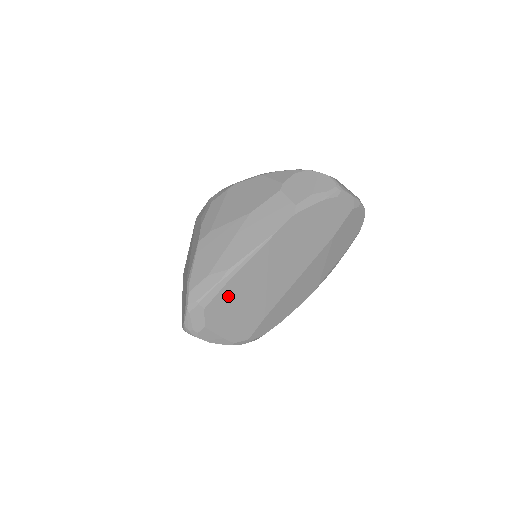
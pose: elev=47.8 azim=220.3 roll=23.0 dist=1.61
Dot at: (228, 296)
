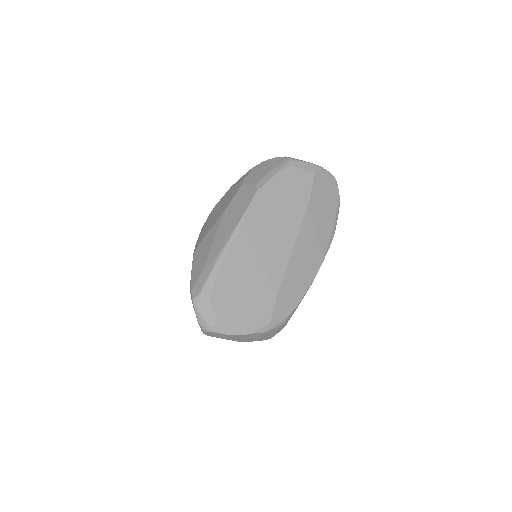
Dot at: (227, 282)
